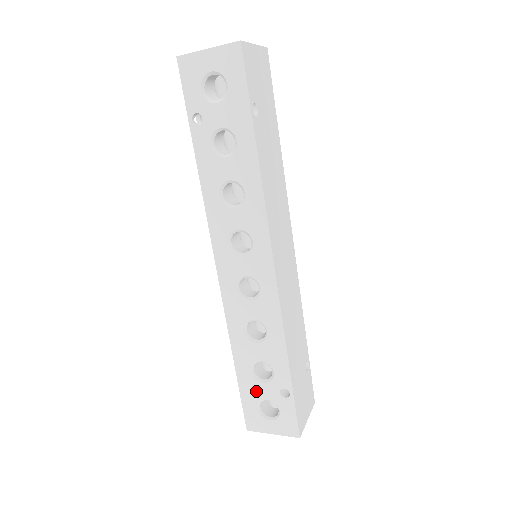
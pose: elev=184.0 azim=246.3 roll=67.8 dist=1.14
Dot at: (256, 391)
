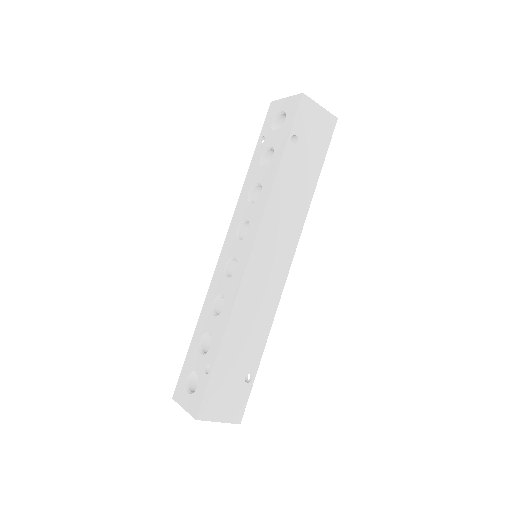
Dot at: (194, 361)
